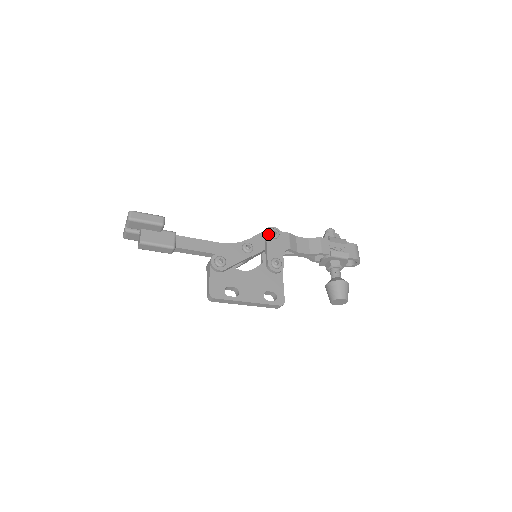
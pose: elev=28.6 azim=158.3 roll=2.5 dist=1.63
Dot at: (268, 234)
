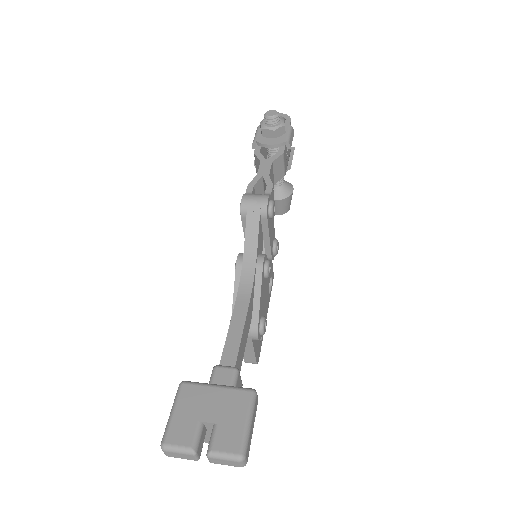
Dot at: (268, 218)
